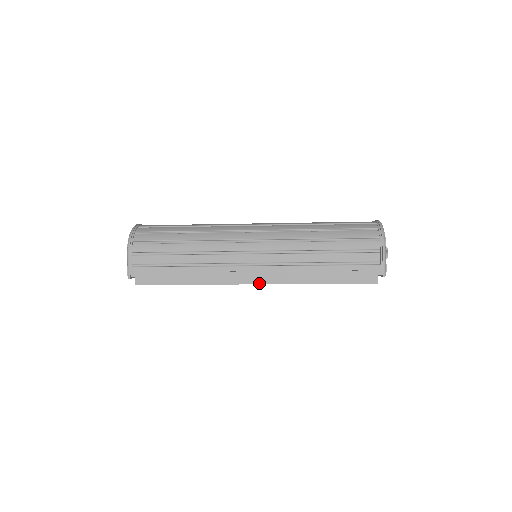
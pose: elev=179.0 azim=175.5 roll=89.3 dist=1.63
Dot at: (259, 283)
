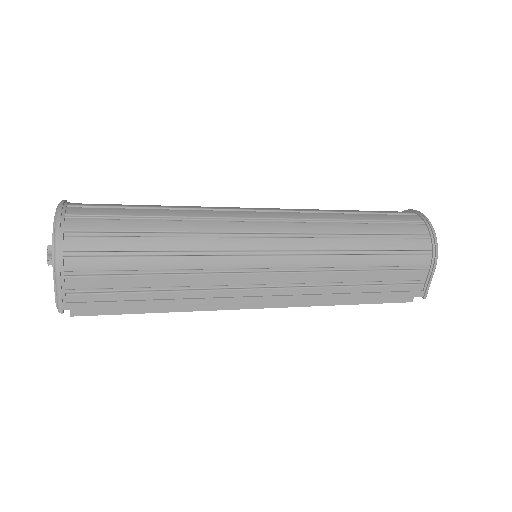
Dot at: (268, 307)
